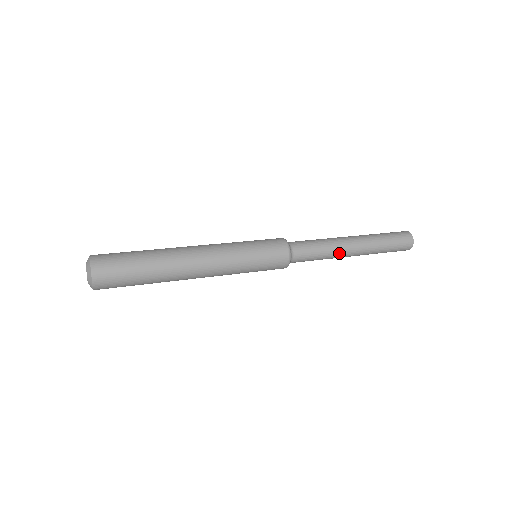
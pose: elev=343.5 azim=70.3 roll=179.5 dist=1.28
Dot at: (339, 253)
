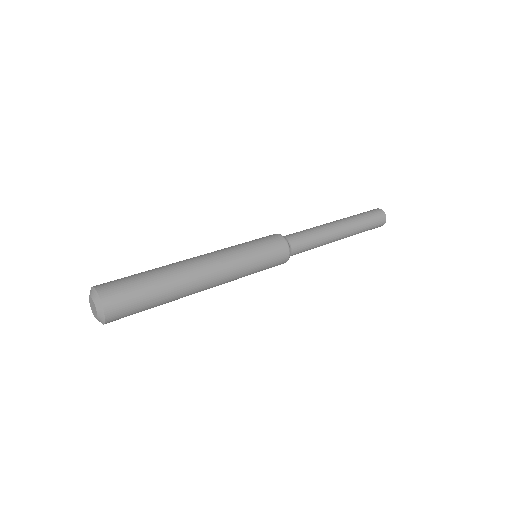
Dot at: (328, 242)
